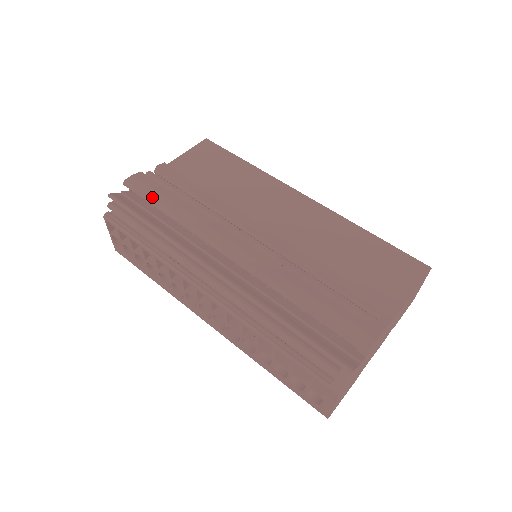
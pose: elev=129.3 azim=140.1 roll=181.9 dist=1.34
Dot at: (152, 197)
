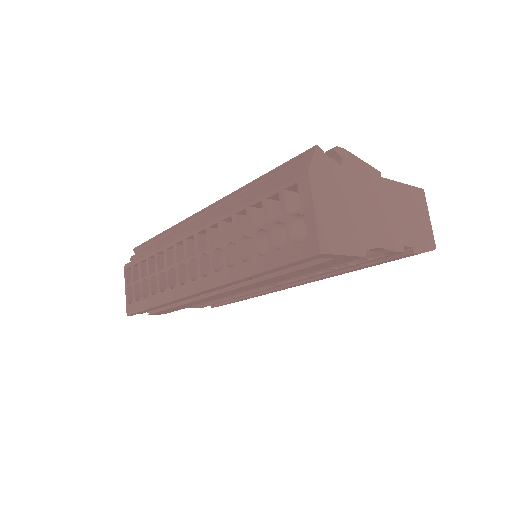
Dot at: occluded
